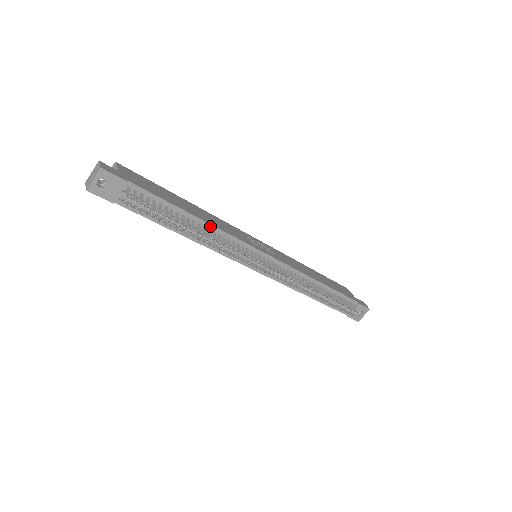
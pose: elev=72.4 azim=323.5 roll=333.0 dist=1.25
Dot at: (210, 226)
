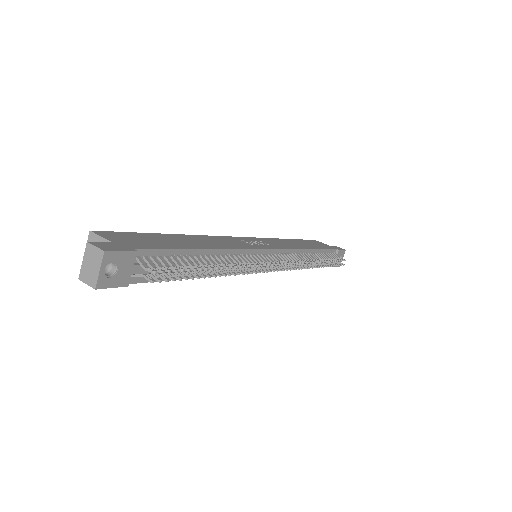
Dot at: (221, 251)
